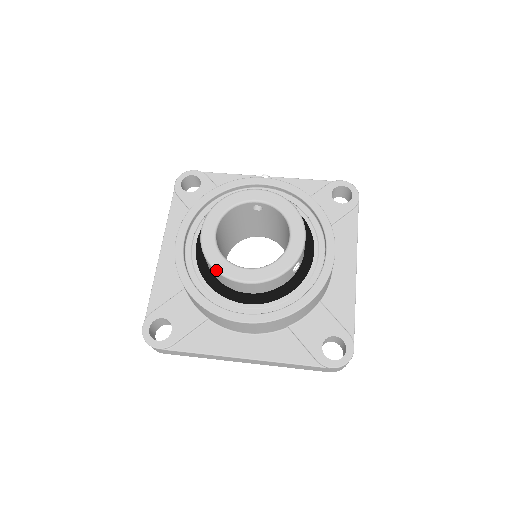
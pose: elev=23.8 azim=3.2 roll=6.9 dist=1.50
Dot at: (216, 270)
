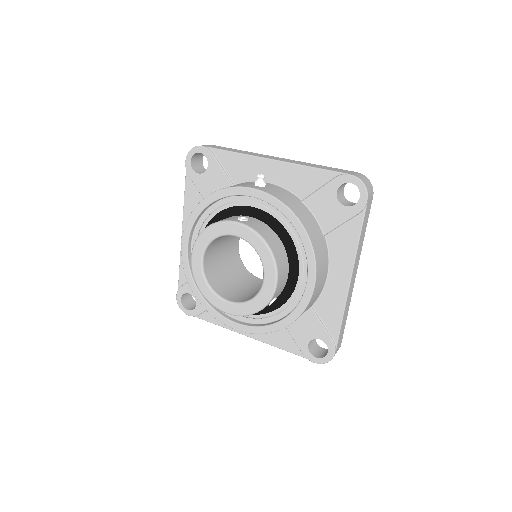
Dot at: occluded
